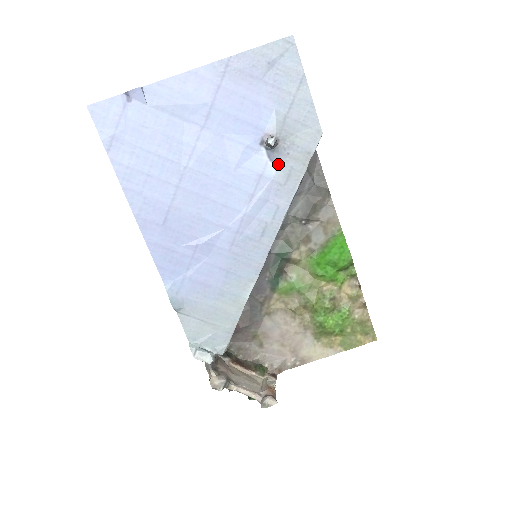
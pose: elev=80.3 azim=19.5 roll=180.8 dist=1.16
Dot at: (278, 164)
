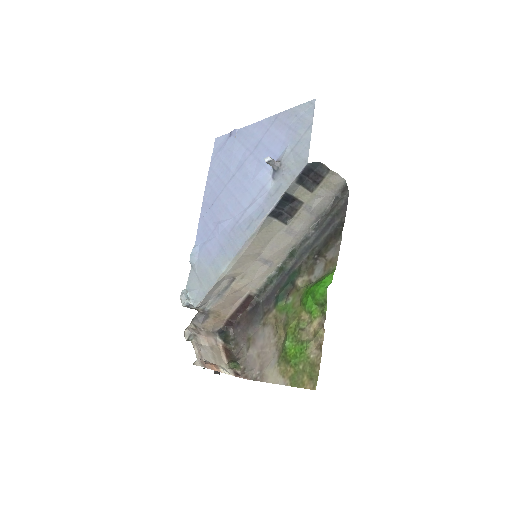
Dot at: (275, 181)
